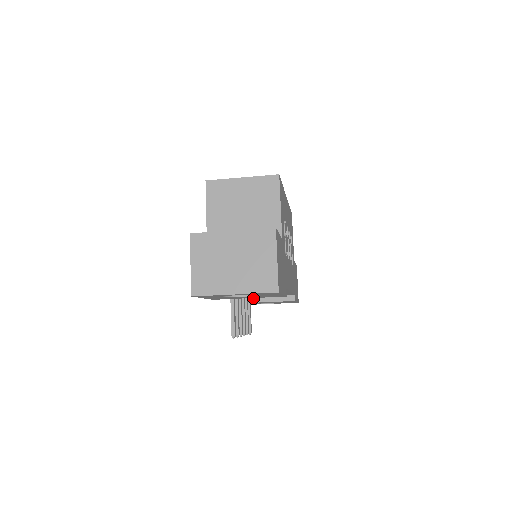
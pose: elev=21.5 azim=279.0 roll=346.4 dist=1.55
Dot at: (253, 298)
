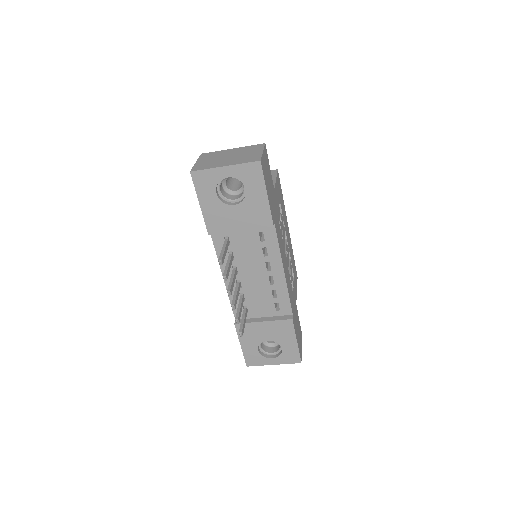
Dot at: (250, 319)
